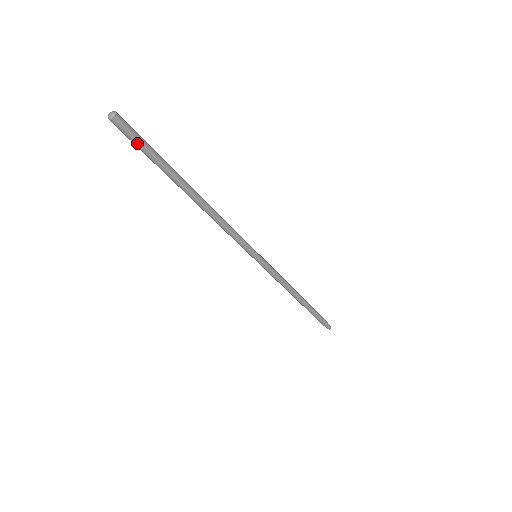
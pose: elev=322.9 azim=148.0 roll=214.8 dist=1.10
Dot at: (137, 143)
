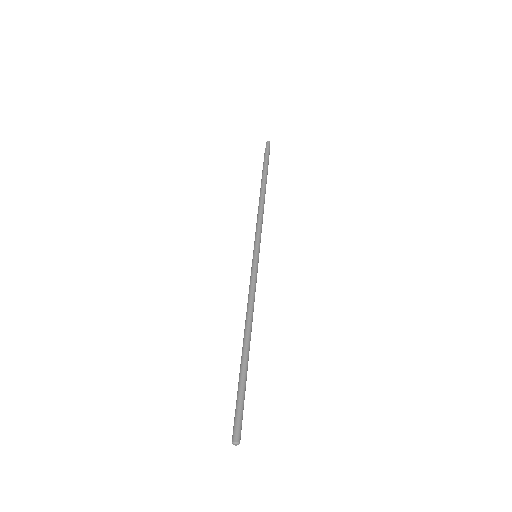
Dot at: (242, 414)
